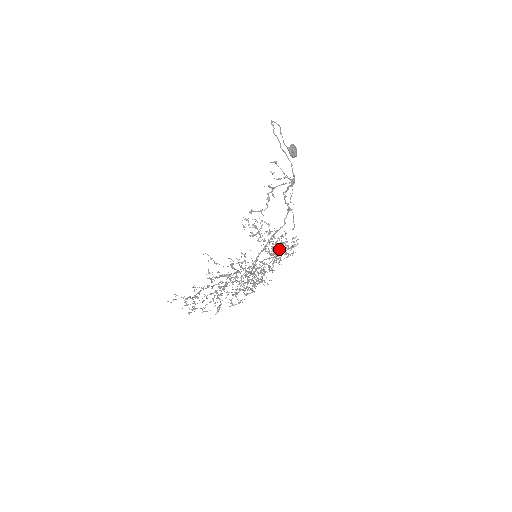
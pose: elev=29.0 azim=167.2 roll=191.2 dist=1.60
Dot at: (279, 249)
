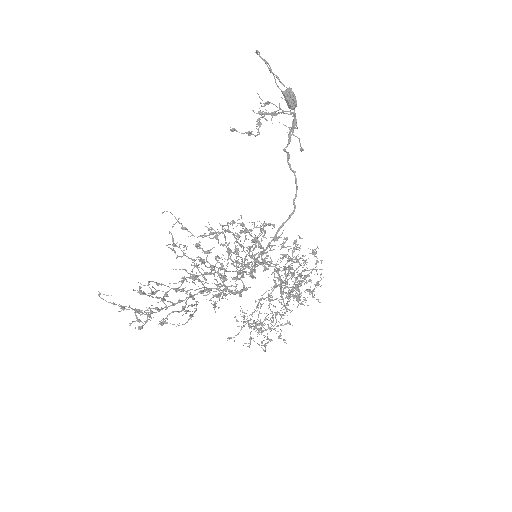
Dot at: (293, 259)
